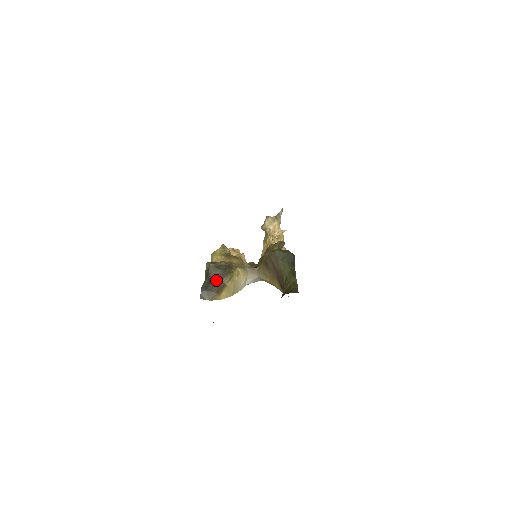
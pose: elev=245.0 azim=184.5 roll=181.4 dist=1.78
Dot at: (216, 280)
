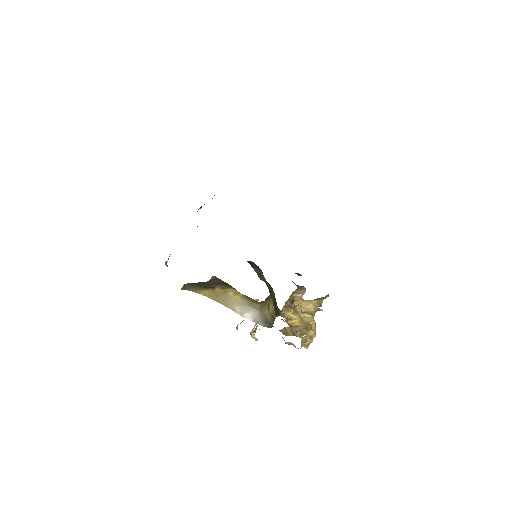
Dot at: (208, 283)
